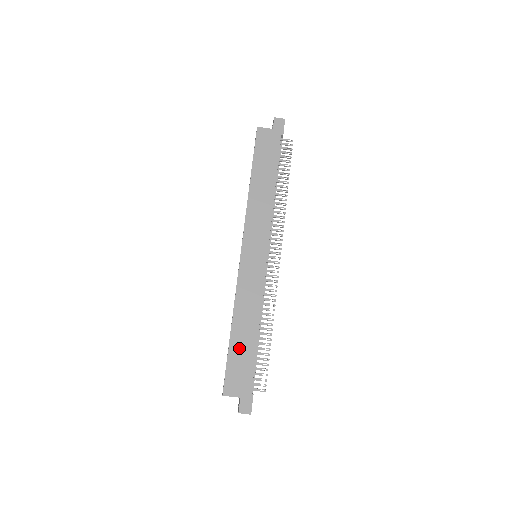
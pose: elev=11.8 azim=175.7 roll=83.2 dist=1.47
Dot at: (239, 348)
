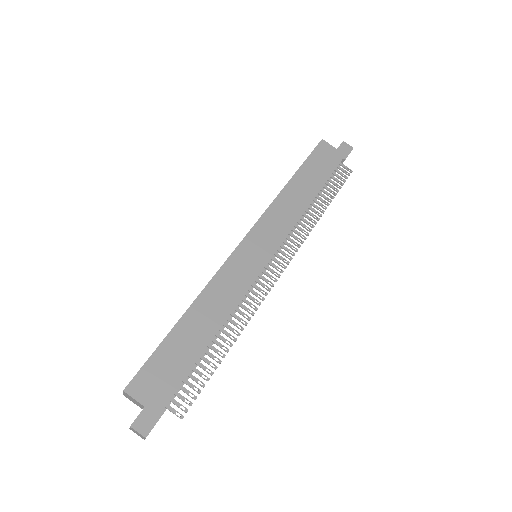
Dot at: (180, 343)
